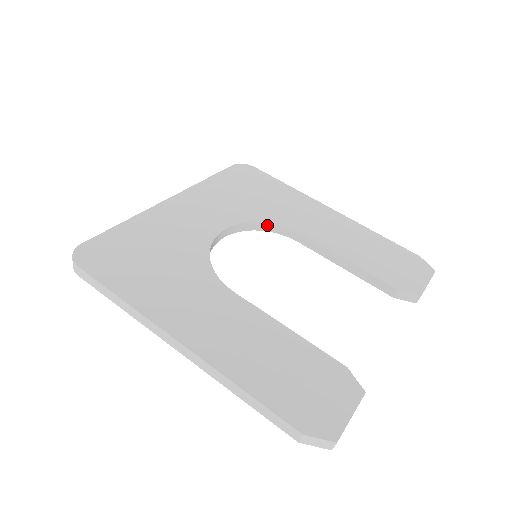
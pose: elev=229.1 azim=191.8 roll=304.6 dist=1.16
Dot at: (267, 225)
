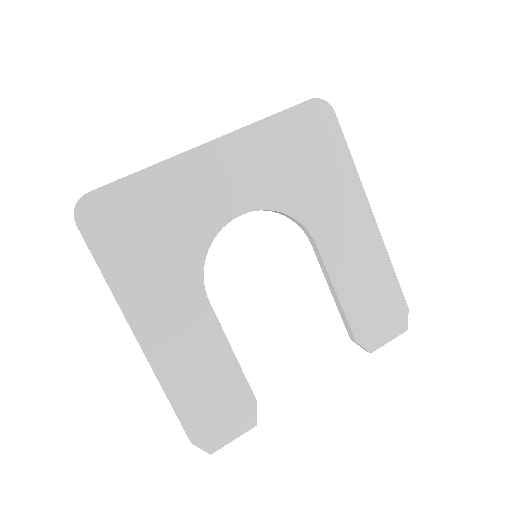
Dot at: (291, 217)
